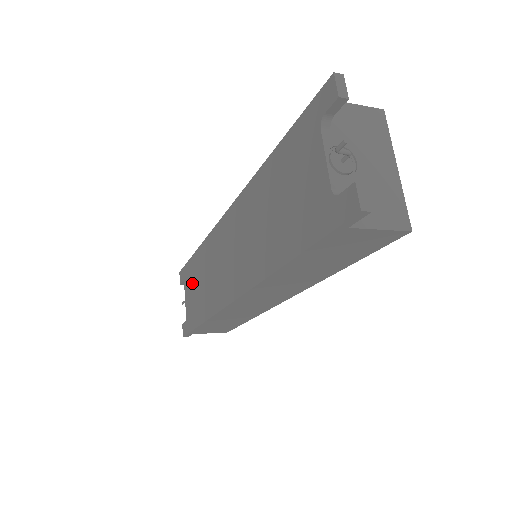
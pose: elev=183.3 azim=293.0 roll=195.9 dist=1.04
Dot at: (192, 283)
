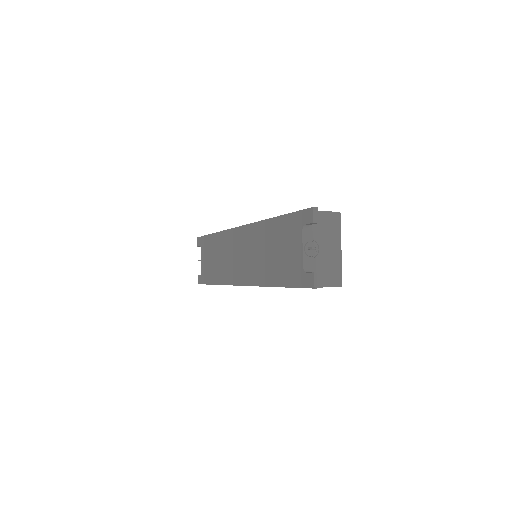
Dot at: (208, 253)
